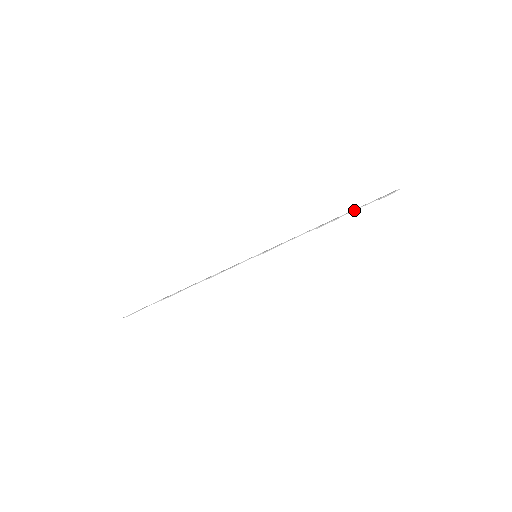
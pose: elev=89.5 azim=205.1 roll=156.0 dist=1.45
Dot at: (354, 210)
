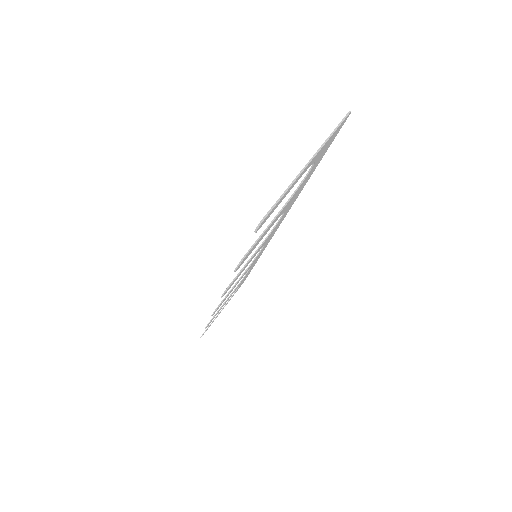
Dot at: (301, 183)
